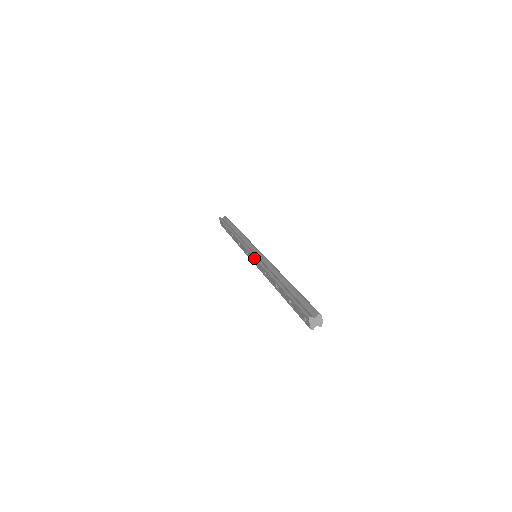
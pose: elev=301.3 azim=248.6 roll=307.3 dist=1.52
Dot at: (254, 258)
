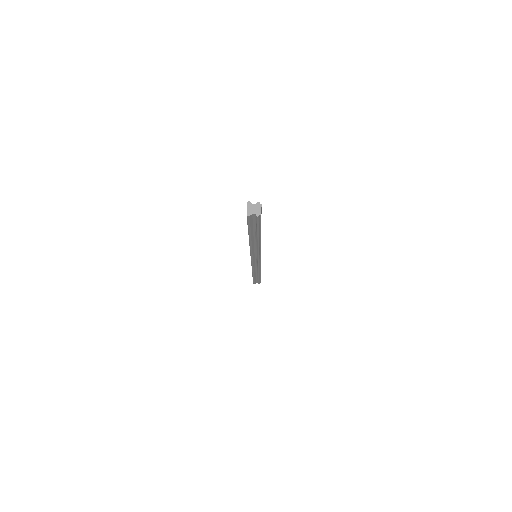
Dot at: occluded
